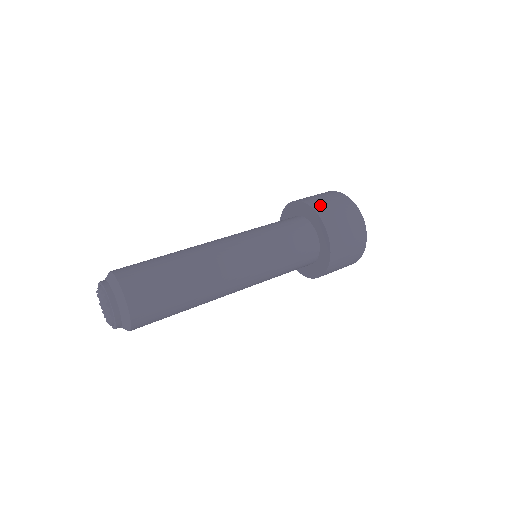
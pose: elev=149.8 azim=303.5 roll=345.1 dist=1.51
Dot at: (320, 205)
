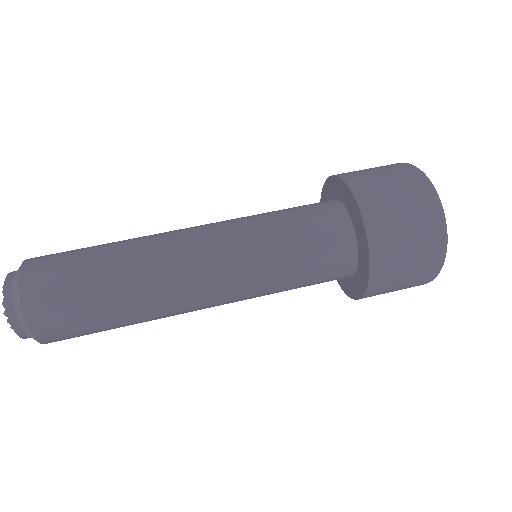
Dot at: (386, 265)
